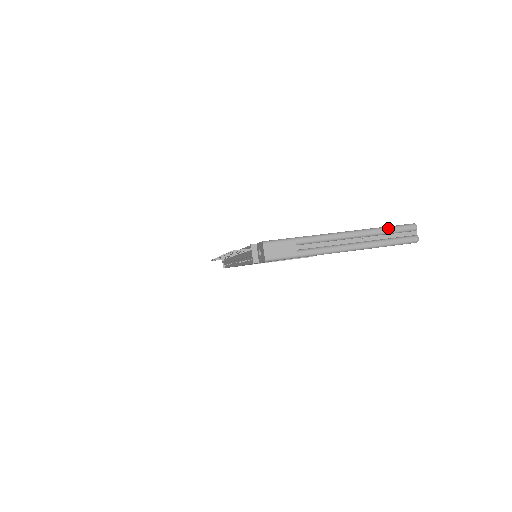
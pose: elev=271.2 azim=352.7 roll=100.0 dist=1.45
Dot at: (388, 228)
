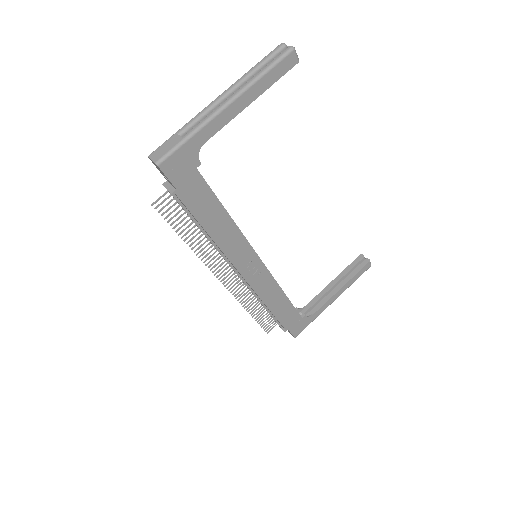
Dot at: (256, 64)
